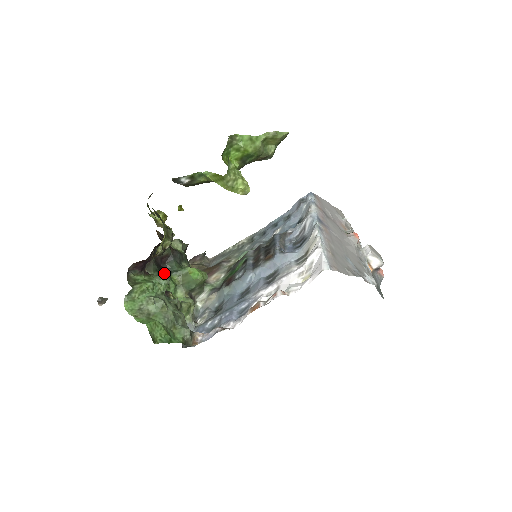
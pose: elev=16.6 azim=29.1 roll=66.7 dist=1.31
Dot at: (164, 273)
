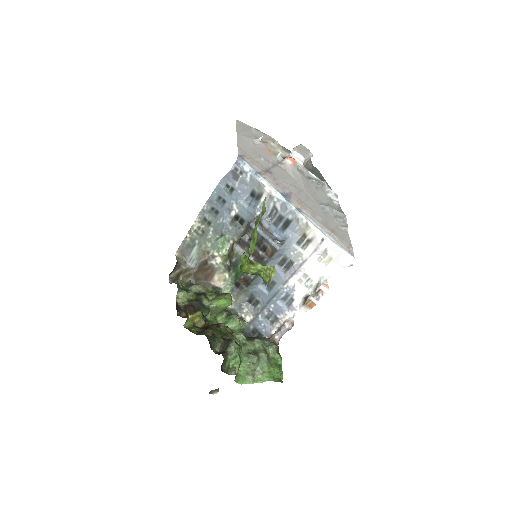
Dot at: occluded
